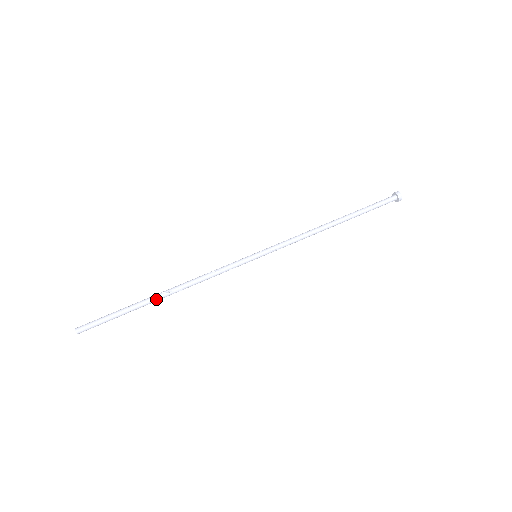
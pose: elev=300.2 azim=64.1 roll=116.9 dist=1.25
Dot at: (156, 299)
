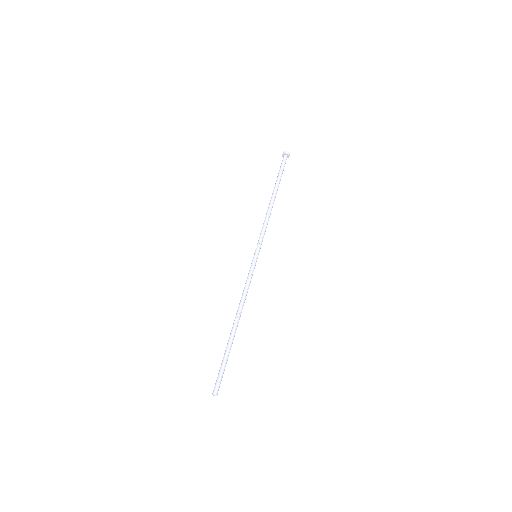
Dot at: (233, 332)
